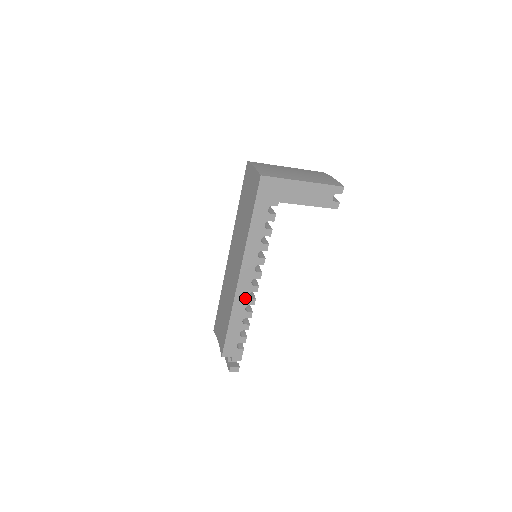
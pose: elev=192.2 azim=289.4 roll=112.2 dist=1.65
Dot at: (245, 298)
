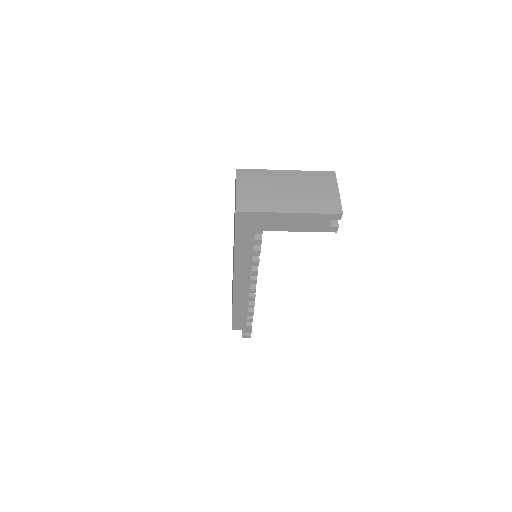
Dot at: (244, 296)
